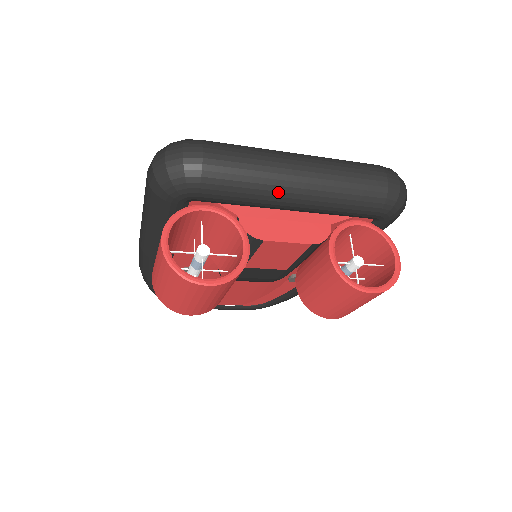
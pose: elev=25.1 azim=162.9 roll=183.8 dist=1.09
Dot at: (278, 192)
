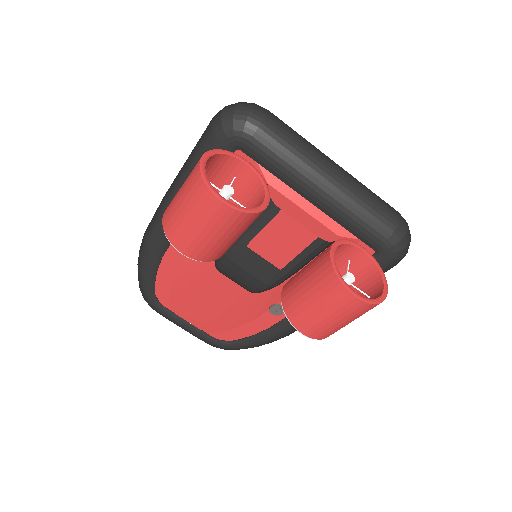
Dot at: (311, 175)
